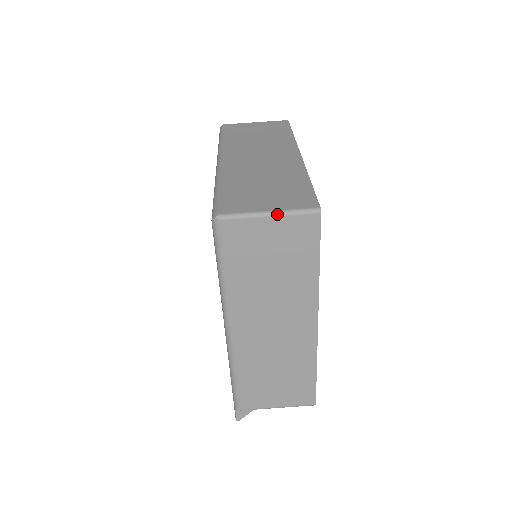
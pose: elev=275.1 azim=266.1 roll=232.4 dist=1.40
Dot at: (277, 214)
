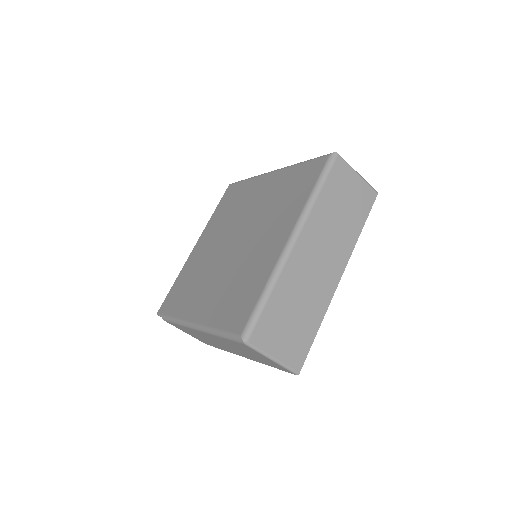
Dot at: (276, 362)
